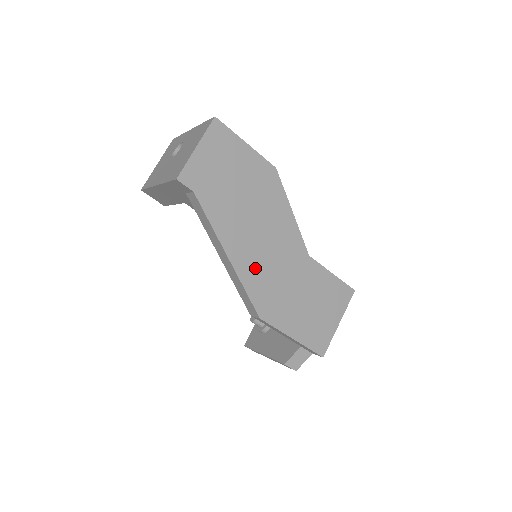
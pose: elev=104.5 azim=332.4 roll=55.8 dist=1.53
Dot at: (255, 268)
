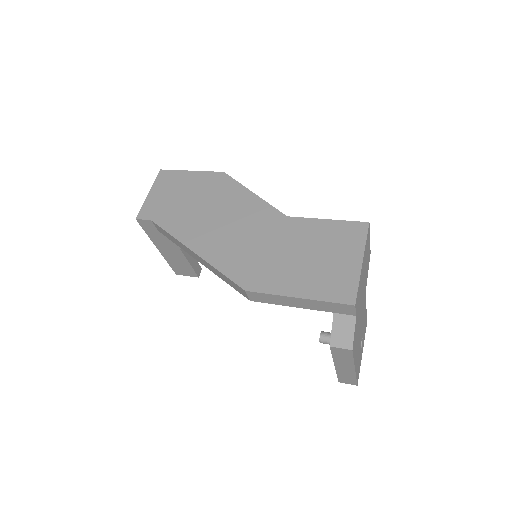
Dot at: (225, 250)
